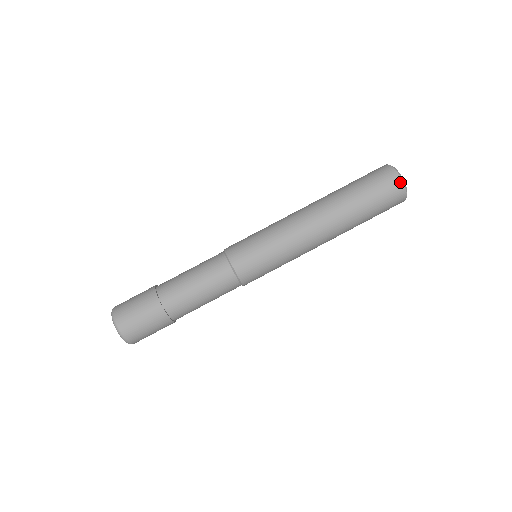
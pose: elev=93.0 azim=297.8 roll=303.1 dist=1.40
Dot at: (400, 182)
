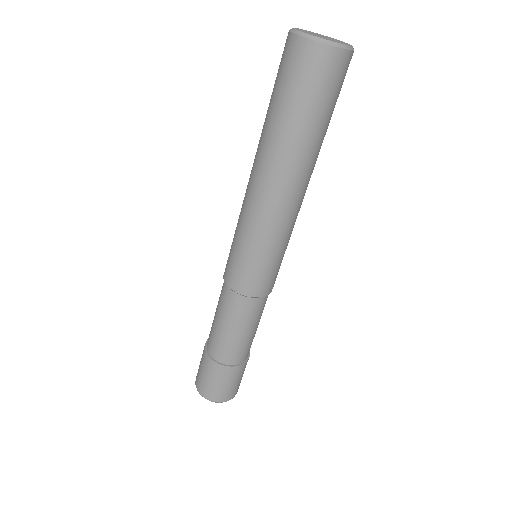
Dot at: (308, 44)
